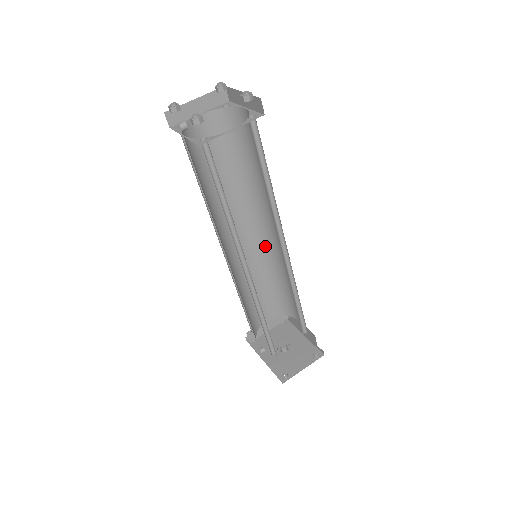
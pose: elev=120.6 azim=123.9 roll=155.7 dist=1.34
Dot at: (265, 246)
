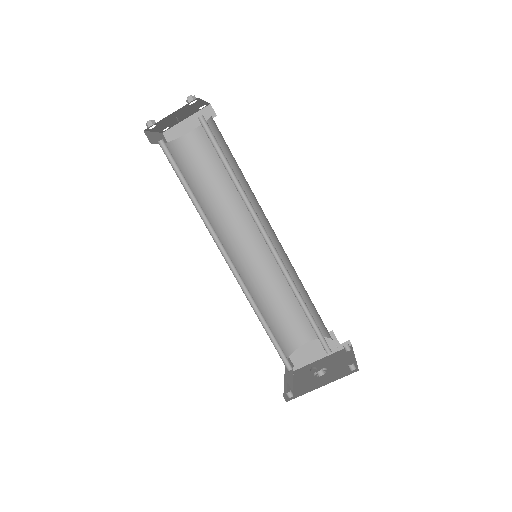
Dot at: (247, 268)
